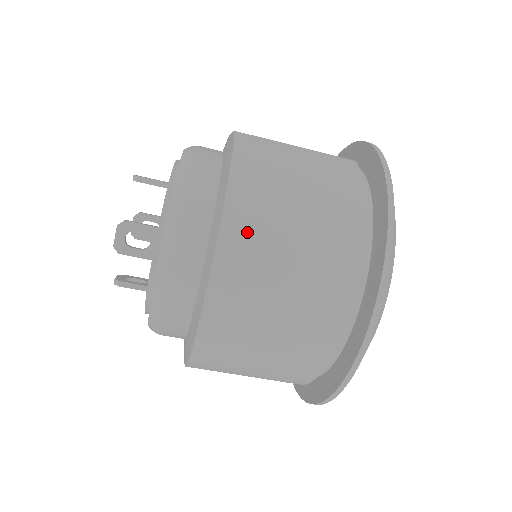
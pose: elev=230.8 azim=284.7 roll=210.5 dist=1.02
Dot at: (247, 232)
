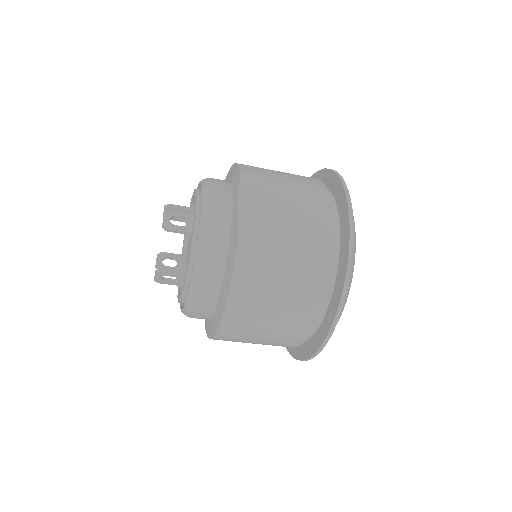
Dot at: (239, 321)
